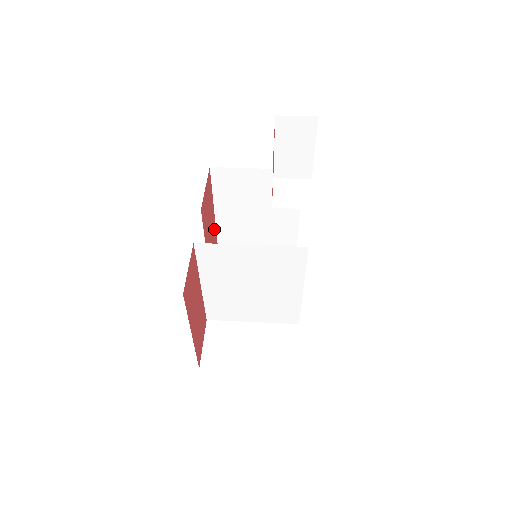
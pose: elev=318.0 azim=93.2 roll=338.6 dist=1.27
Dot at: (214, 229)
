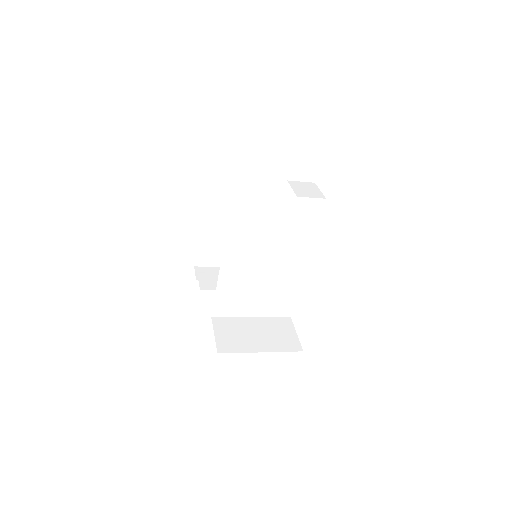
Dot at: occluded
